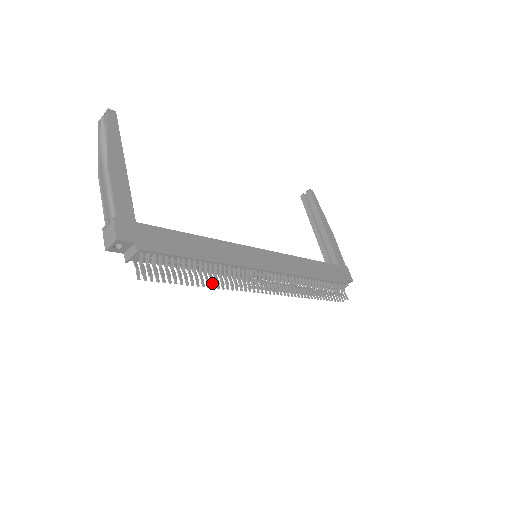
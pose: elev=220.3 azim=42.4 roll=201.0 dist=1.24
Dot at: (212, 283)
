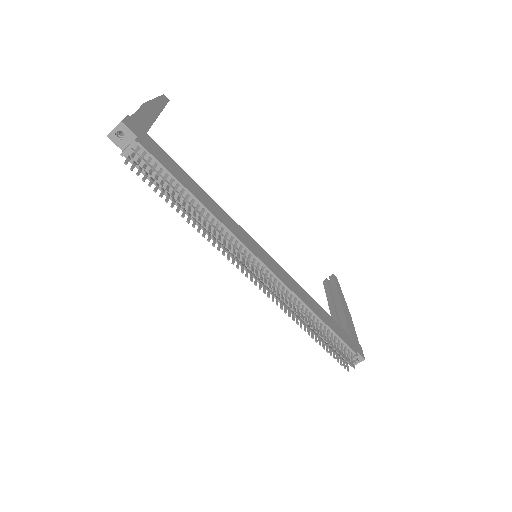
Dot at: (198, 220)
